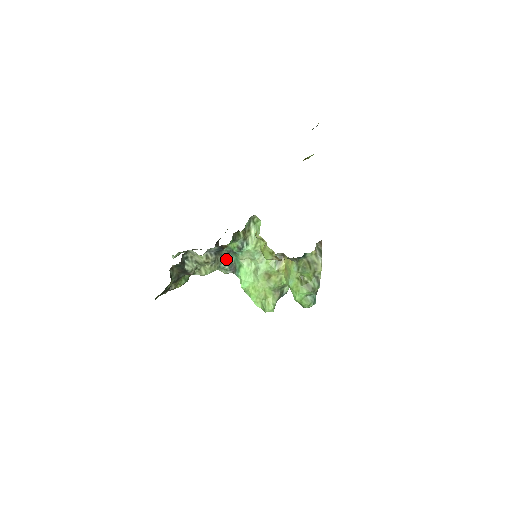
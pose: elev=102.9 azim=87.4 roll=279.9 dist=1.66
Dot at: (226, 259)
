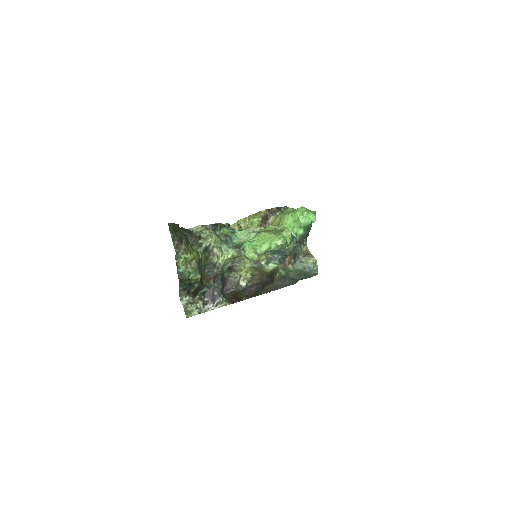
Dot at: (226, 243)
